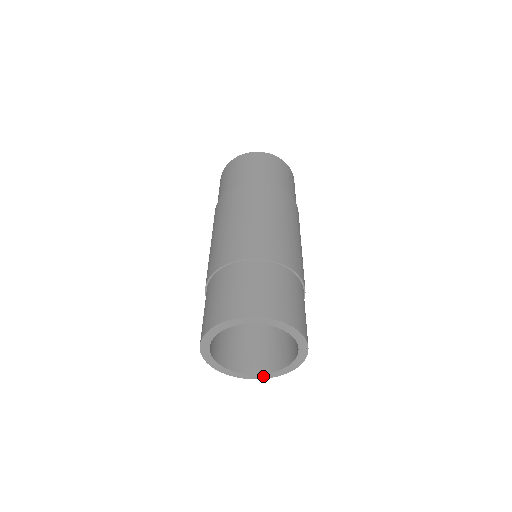
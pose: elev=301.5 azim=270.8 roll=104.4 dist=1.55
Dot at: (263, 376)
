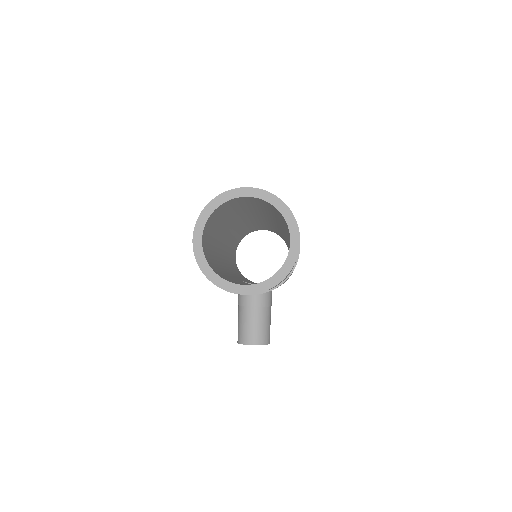
Dot at: (254, 289)
